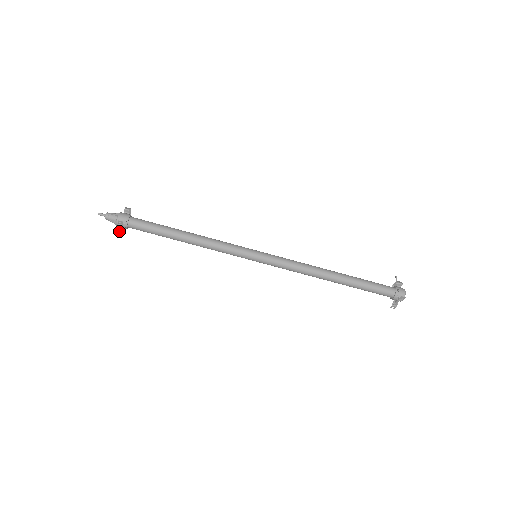
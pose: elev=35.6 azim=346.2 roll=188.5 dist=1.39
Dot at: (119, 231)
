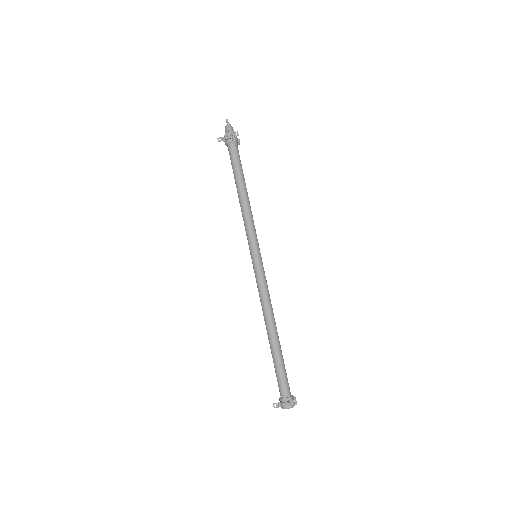
Dot at: (222, 138)
